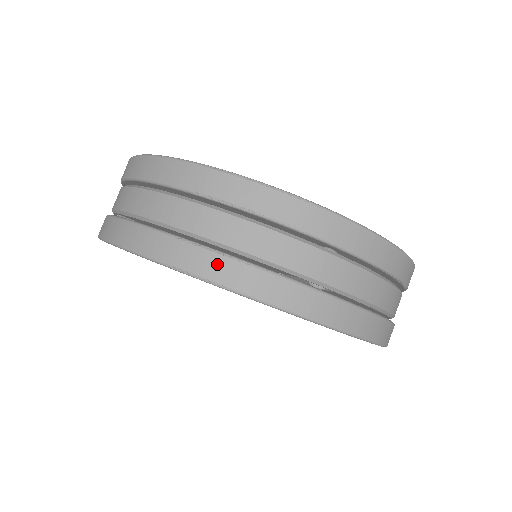
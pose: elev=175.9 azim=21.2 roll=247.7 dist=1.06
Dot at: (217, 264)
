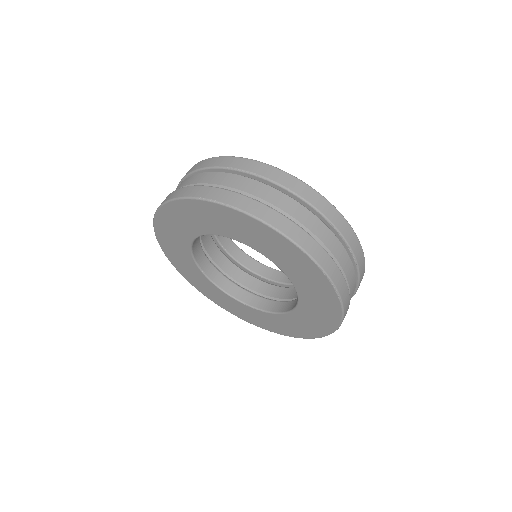
Dot at: (231, 196)
